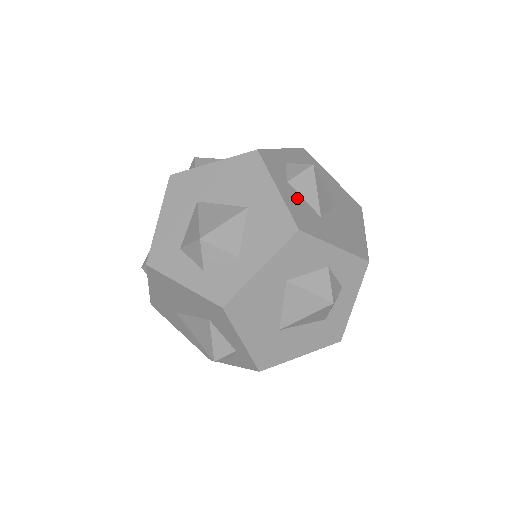
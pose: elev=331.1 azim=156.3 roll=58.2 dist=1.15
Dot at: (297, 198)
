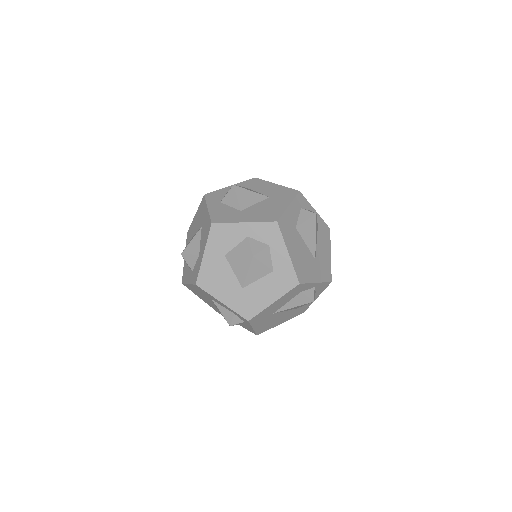
Dot at: (223, 208)
